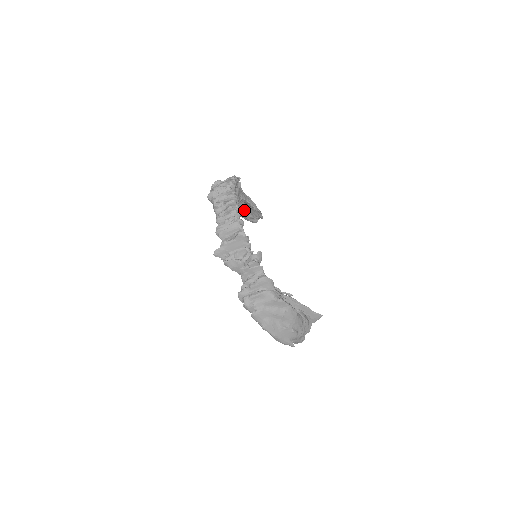
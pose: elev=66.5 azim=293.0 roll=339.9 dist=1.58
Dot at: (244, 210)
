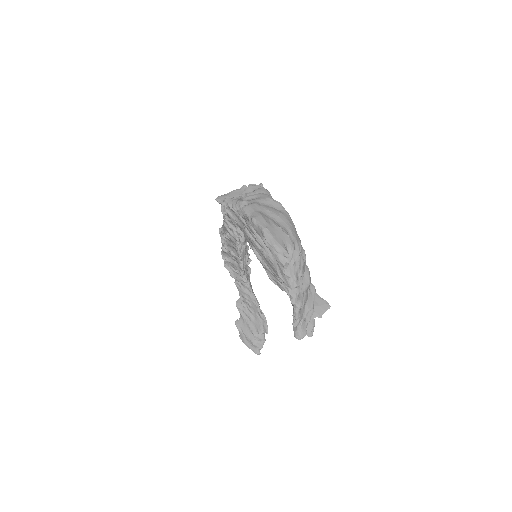
Dot at: (249, 324)
